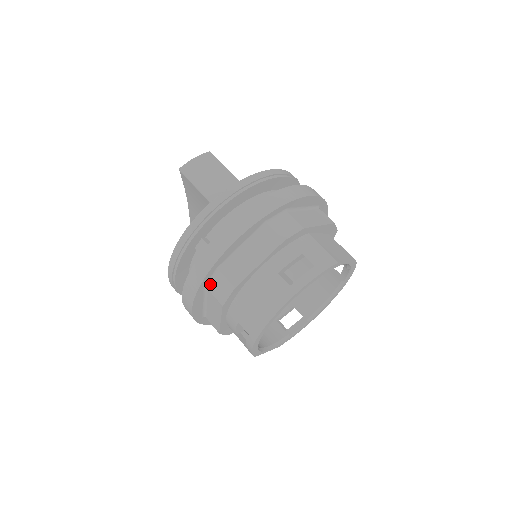
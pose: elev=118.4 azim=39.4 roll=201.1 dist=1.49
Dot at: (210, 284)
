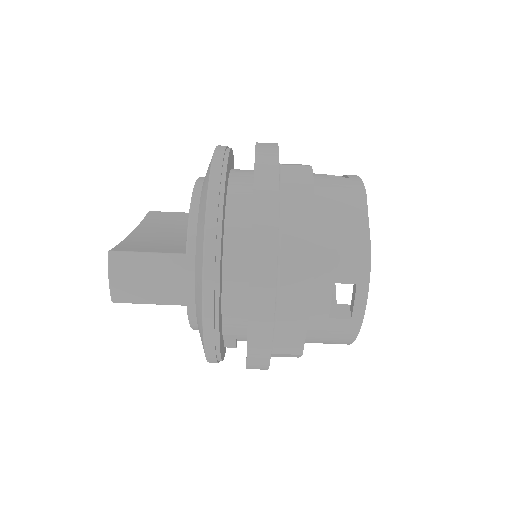
Dot at: (271, 356)
